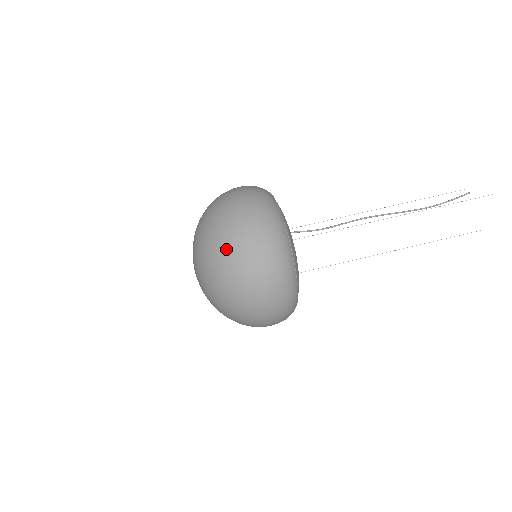
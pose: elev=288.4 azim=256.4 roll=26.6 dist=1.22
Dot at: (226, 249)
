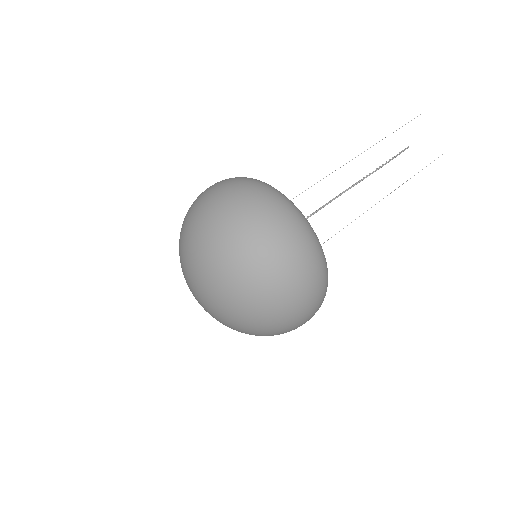
Dot at: (208, 210)
